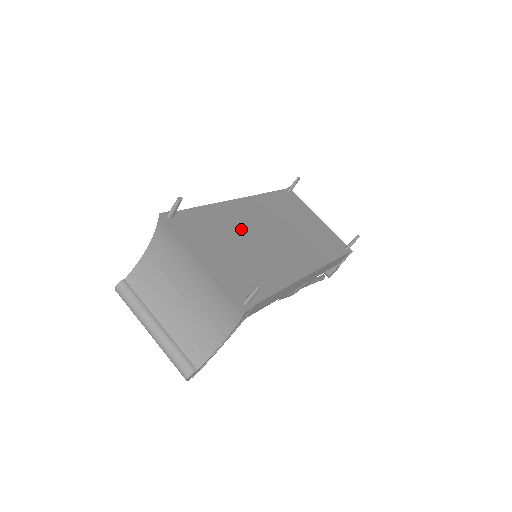
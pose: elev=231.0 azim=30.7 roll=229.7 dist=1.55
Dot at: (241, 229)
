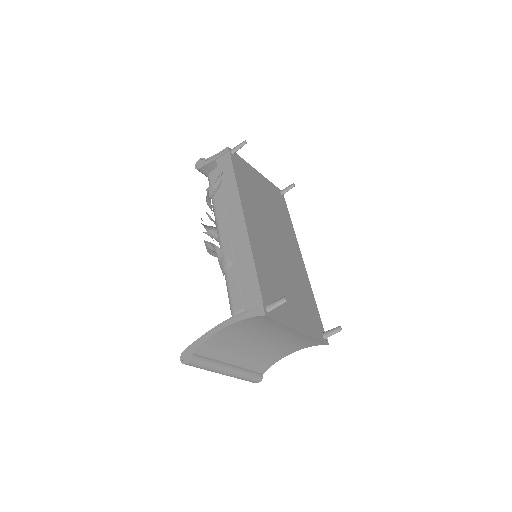
Dot at: (273, 260)
